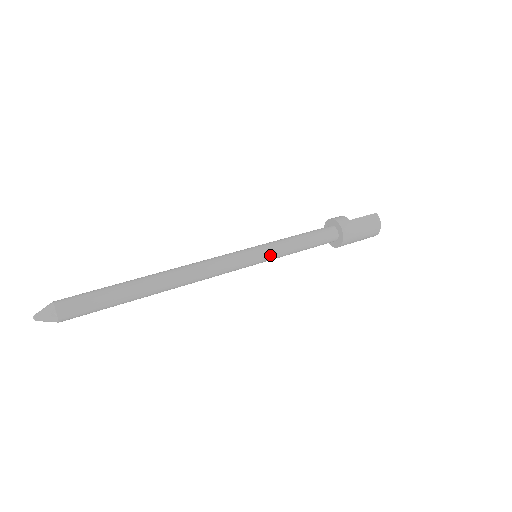
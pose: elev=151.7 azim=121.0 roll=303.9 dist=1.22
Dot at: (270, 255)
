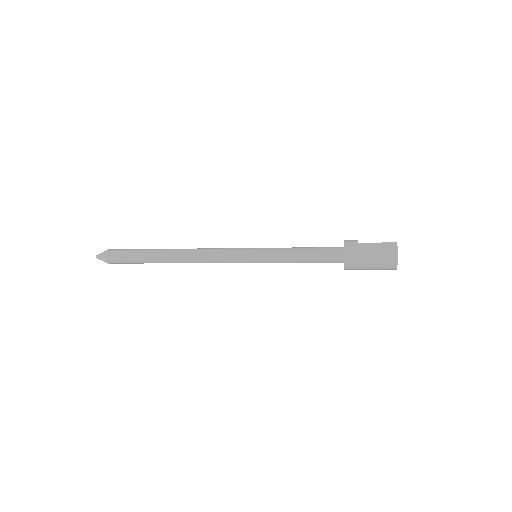
Dot at: (265, 256)
